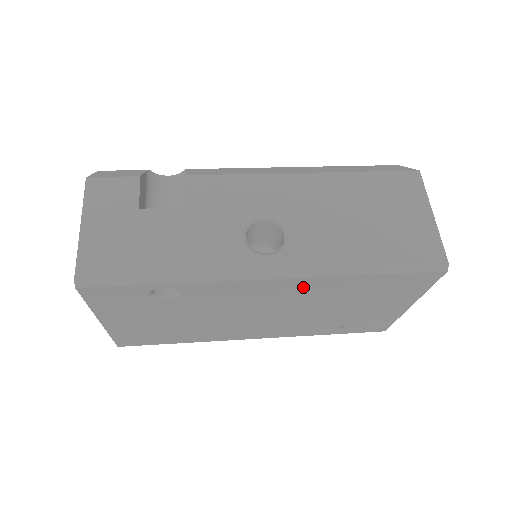
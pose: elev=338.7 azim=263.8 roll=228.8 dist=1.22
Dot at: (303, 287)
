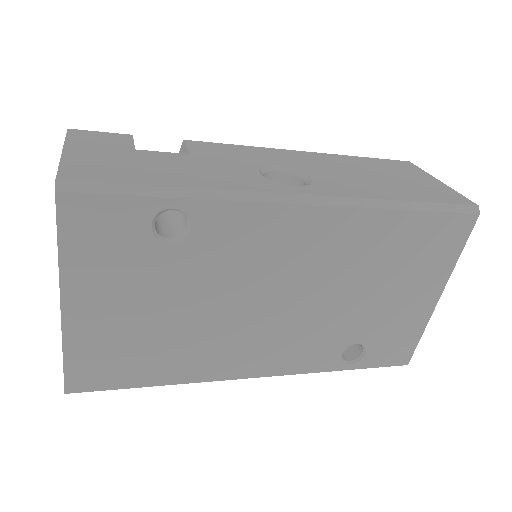
Dot at: (336, 232)
